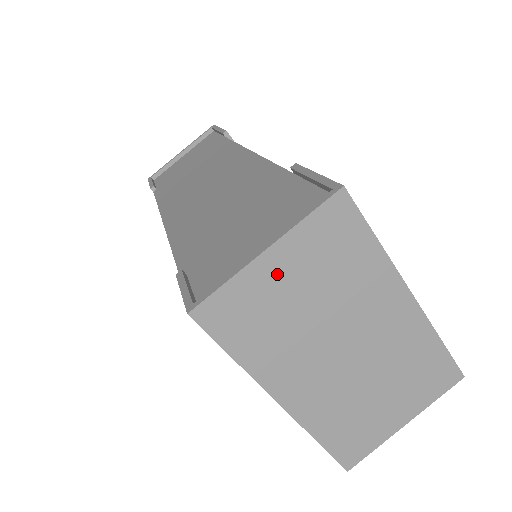
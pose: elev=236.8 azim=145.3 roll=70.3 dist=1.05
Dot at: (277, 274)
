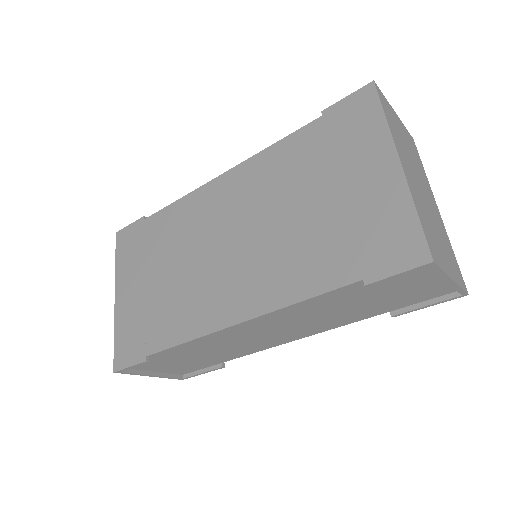
Dot at: (398, 123)
